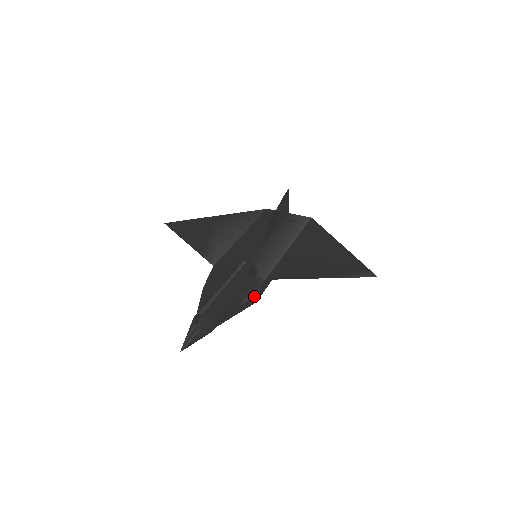
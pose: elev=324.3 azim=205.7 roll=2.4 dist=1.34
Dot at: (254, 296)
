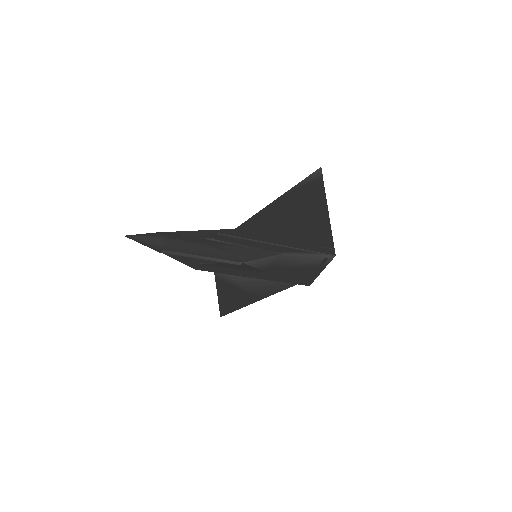
Dot at: (219, 235)
